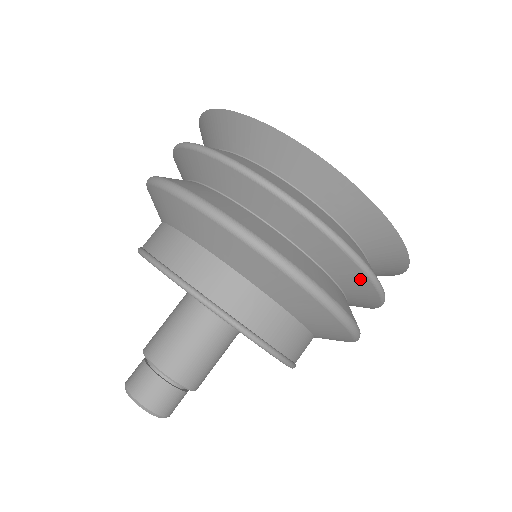
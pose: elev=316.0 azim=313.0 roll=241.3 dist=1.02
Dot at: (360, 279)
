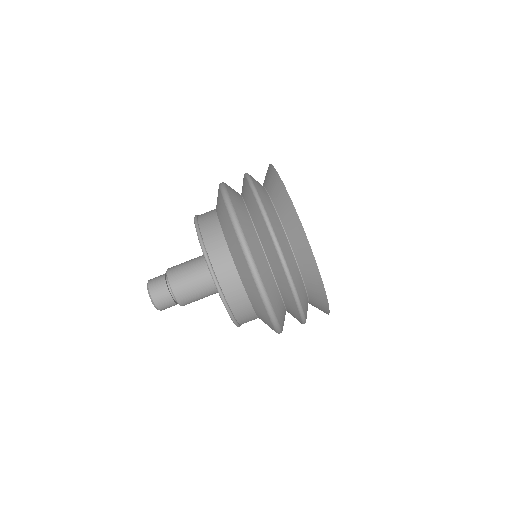
Dot at: (276, 257)
